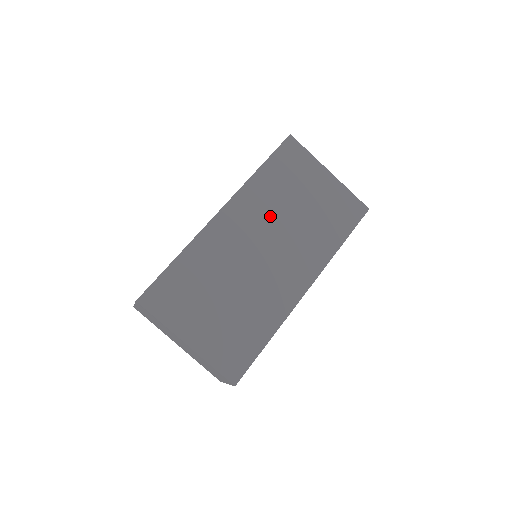
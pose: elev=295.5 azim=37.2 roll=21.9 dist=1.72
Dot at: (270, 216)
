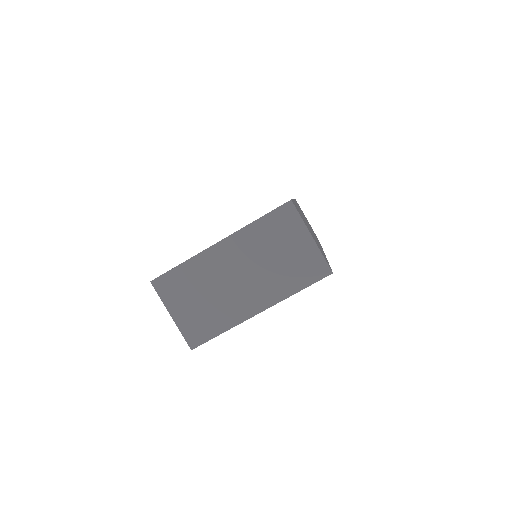
Dot at: occluded
